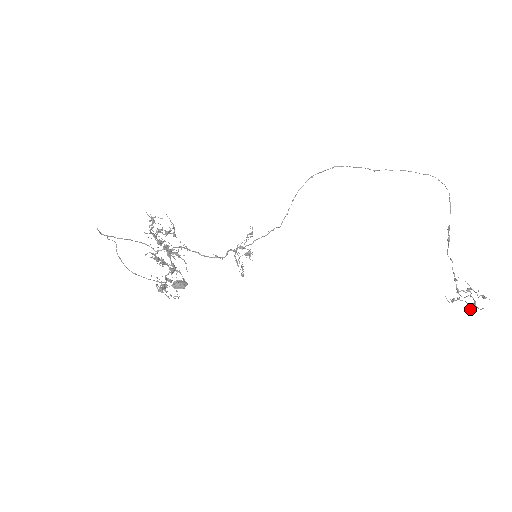
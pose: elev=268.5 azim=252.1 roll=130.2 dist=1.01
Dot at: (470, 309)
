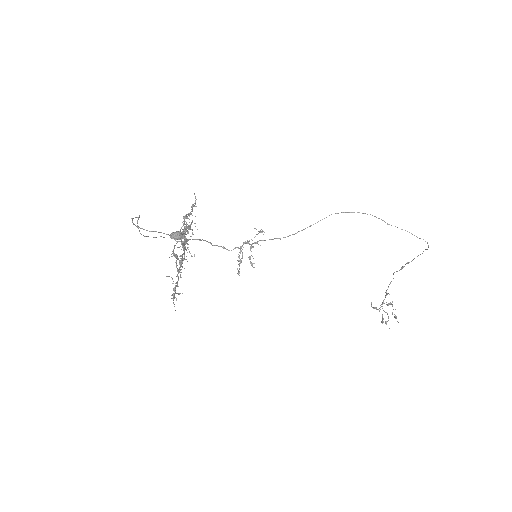
Dot at: (382, 322)
